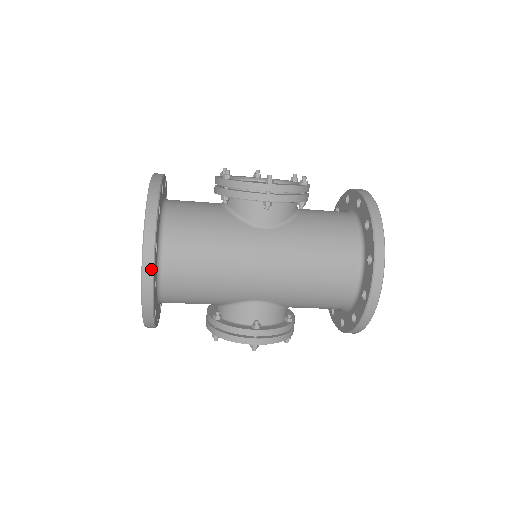
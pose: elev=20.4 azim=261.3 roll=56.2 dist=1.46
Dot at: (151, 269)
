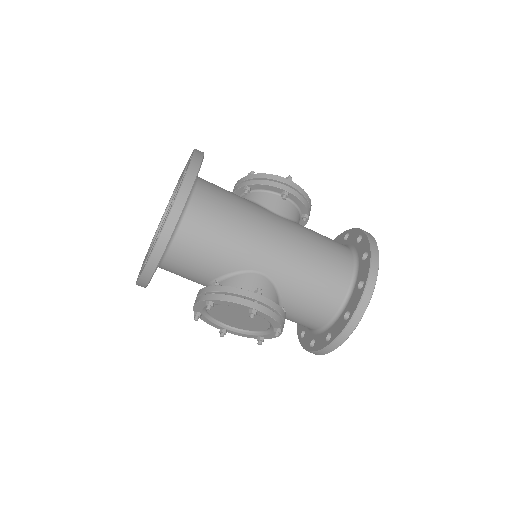
Dot at: (192, 182)
